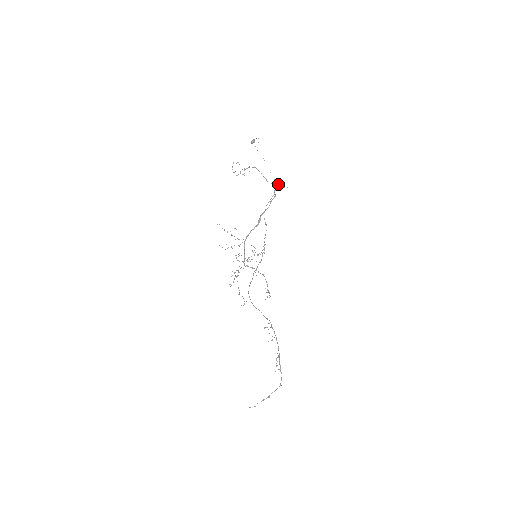
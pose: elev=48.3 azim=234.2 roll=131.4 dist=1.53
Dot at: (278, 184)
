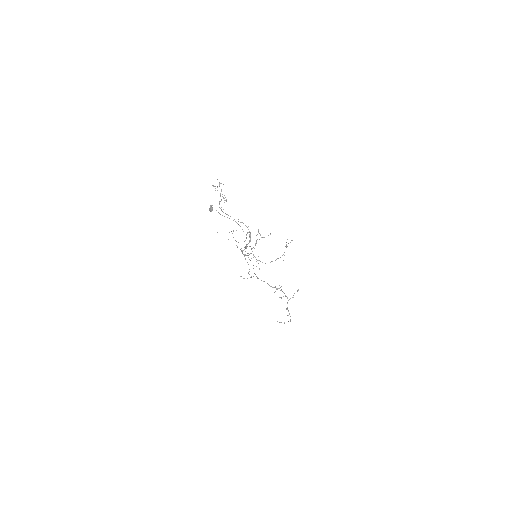
Dot at: (250, 232)
